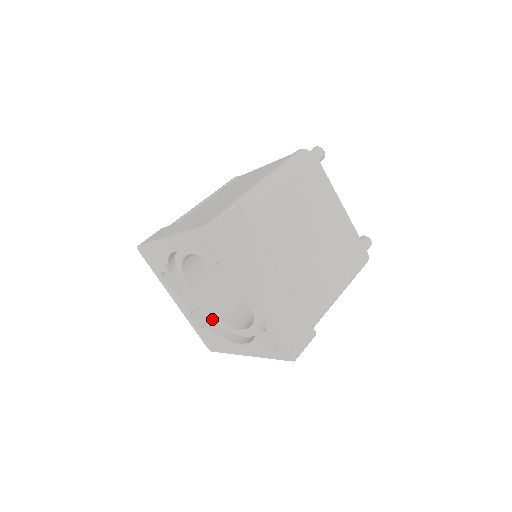
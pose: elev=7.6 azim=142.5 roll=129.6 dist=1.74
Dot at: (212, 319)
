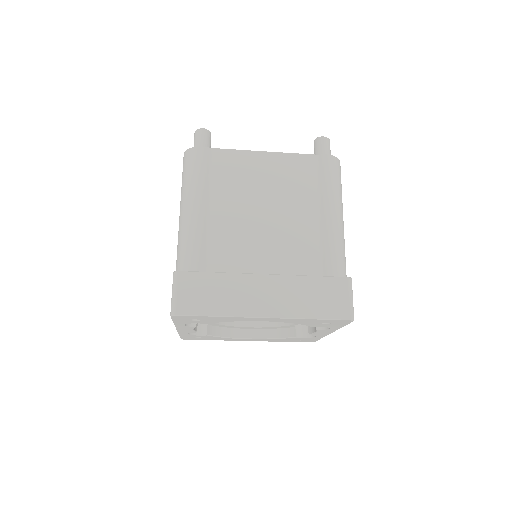
Dot at: (210, 324)
